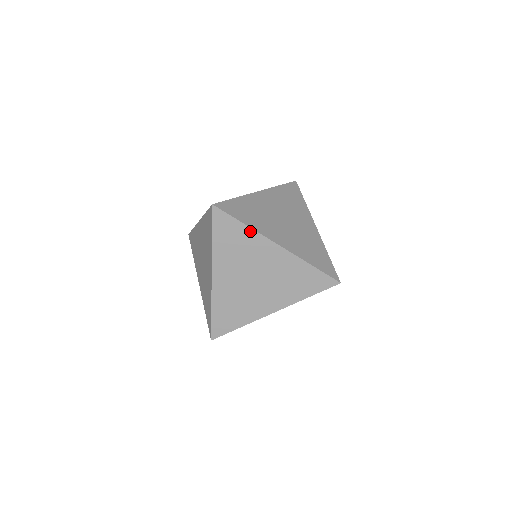
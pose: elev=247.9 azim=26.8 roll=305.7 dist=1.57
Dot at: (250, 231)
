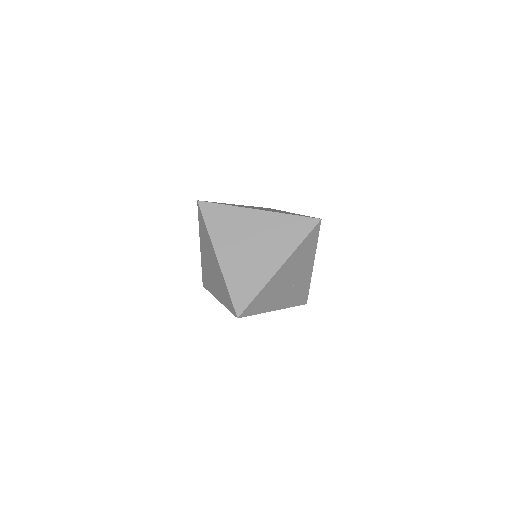
Dot at: (232, 208)
